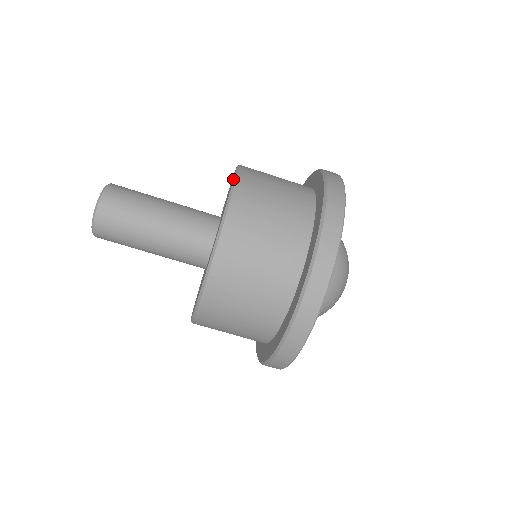
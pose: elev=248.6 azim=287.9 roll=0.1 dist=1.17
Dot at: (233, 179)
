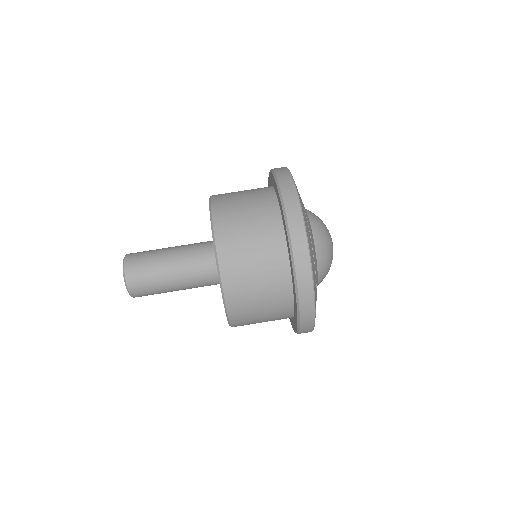
Dot at: occluded
